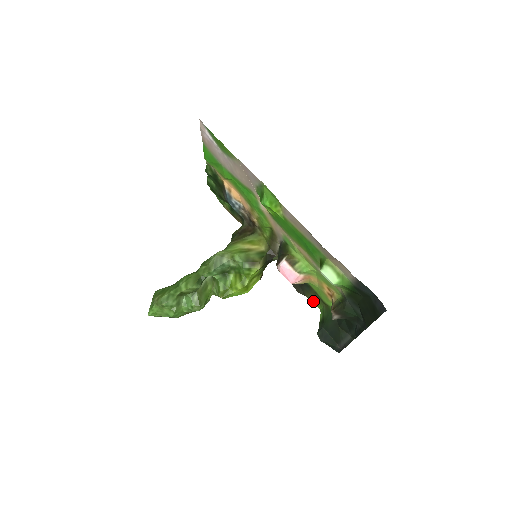
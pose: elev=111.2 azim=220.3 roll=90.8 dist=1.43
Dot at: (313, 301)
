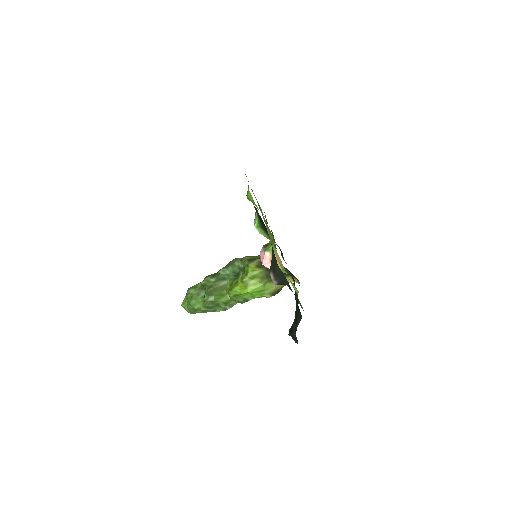
Dot at: (301, 305)
